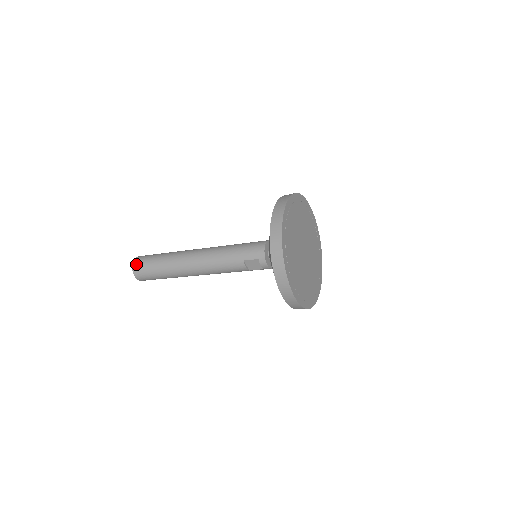
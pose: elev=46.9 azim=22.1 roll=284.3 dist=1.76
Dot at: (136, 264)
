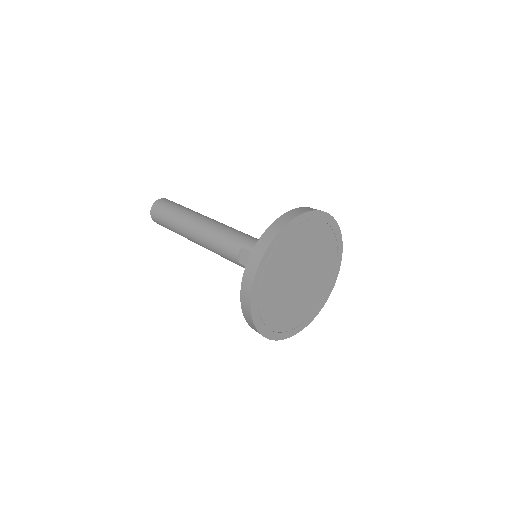
Dot at: (161, 200)
